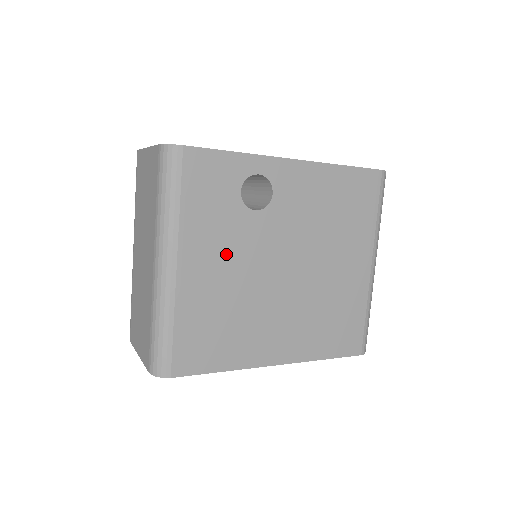
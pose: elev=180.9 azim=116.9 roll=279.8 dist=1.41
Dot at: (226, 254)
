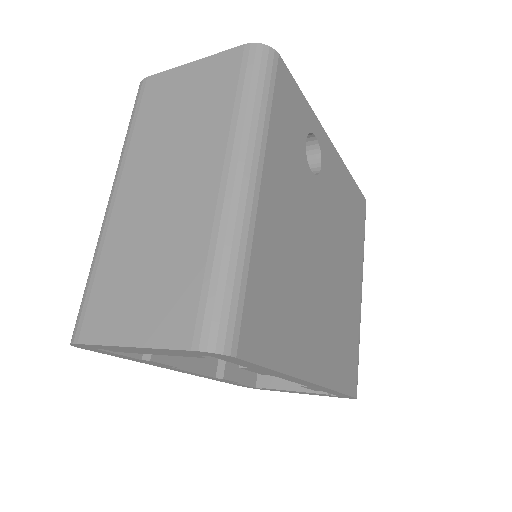
Dot at: (293, 204)
